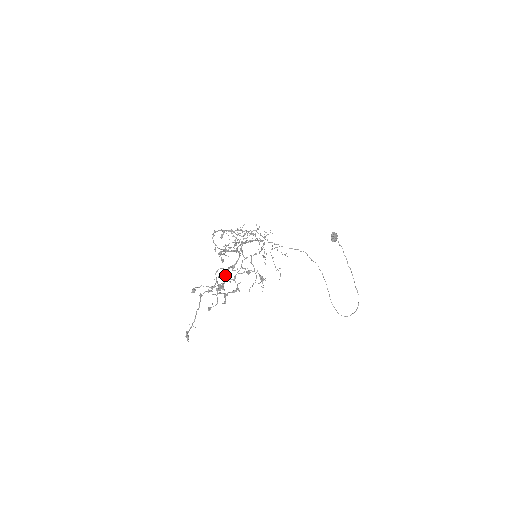
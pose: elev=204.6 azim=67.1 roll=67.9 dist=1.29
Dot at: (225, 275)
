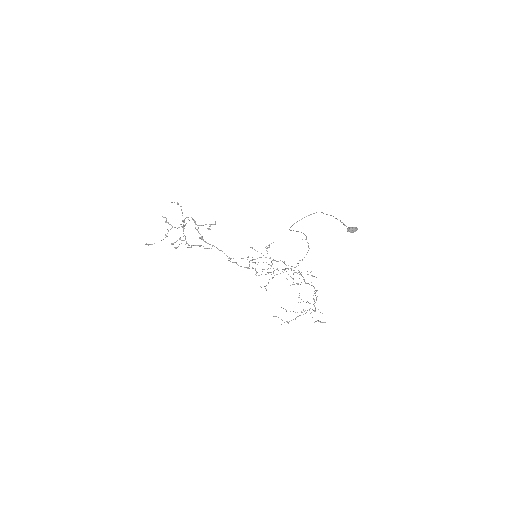
Dot at: (183, 228)
